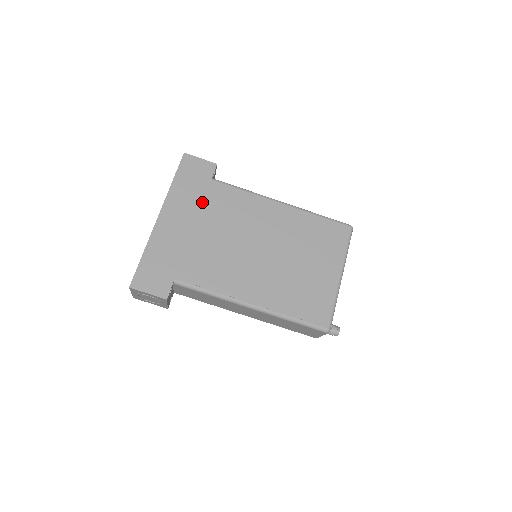
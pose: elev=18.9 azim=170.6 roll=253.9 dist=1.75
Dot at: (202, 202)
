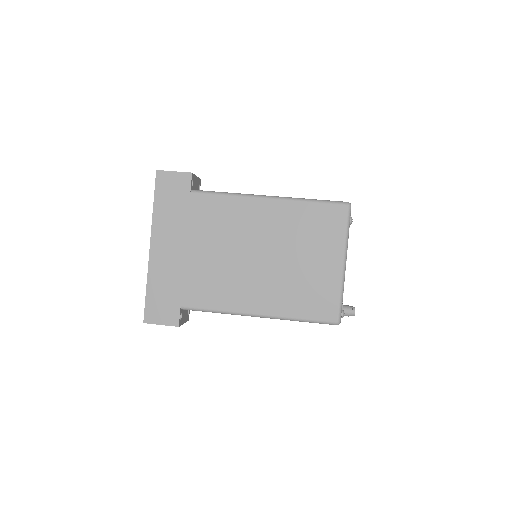
Dot at: (187, 220)
